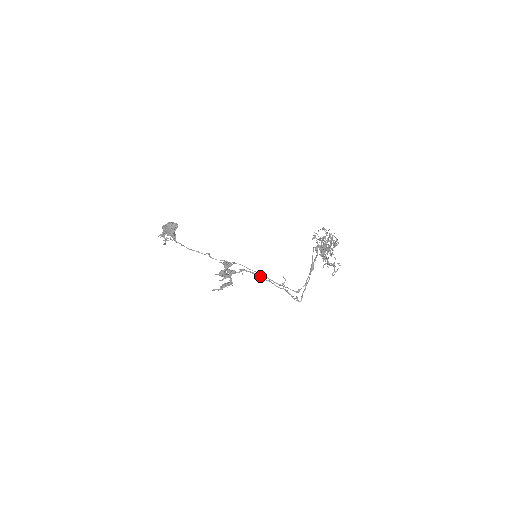
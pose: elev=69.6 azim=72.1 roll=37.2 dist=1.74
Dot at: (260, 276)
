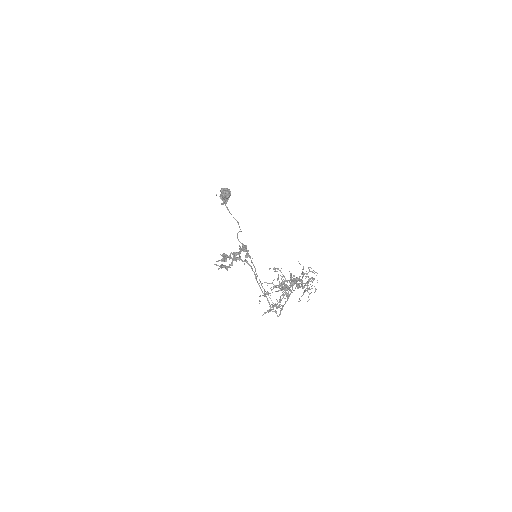
Dot at: (255, 275)
